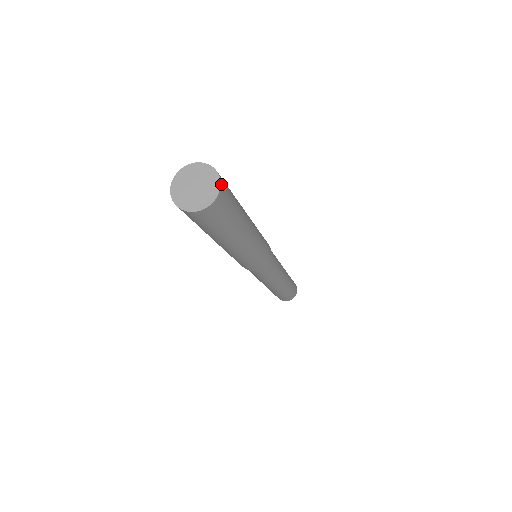
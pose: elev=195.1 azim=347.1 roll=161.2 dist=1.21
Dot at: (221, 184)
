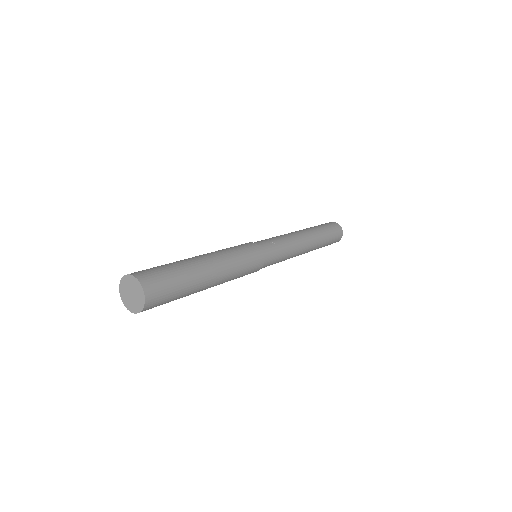
Dot at: (146, 299)
